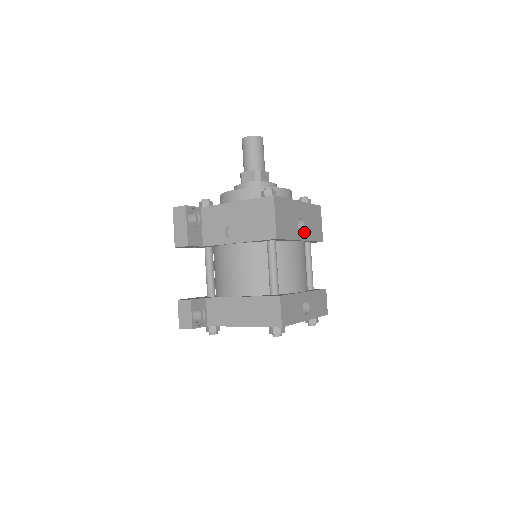
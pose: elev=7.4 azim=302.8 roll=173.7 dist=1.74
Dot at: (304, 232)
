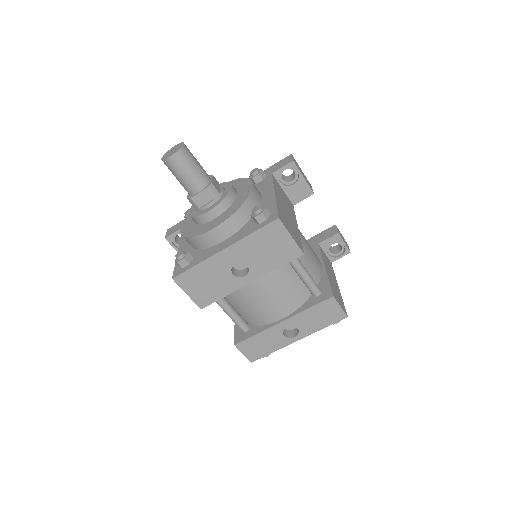
Dot at: (251, 272)
